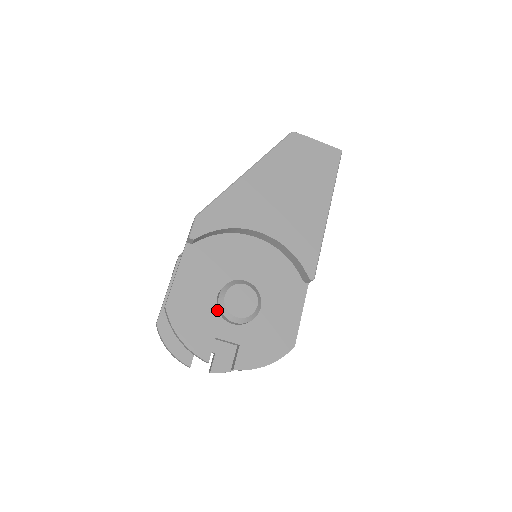
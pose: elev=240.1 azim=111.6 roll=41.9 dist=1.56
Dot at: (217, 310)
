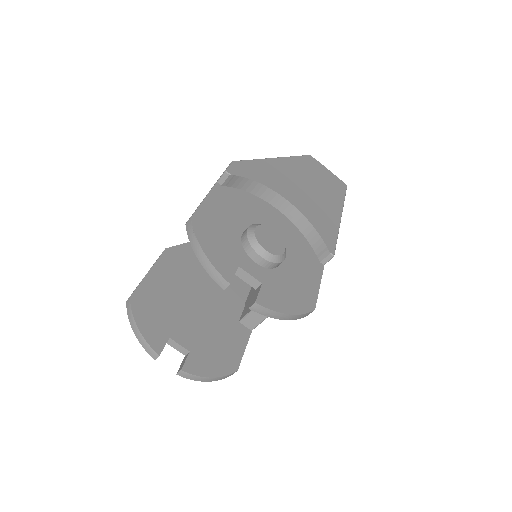
Dot at: (241, 245)
